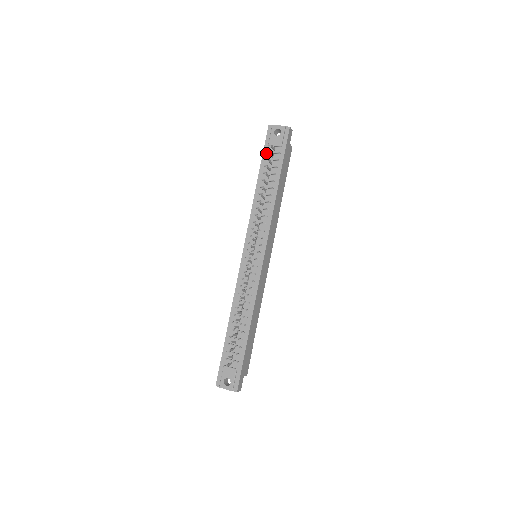
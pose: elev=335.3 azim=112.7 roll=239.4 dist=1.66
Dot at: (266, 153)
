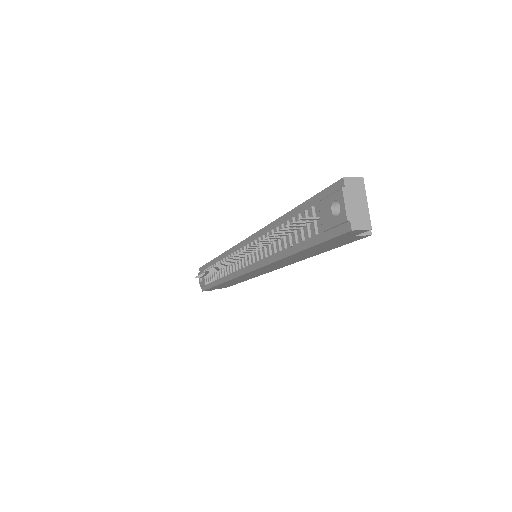
Dot at: (312, 204)
